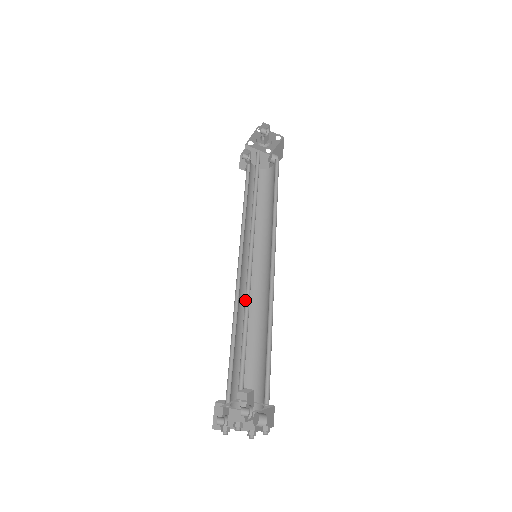
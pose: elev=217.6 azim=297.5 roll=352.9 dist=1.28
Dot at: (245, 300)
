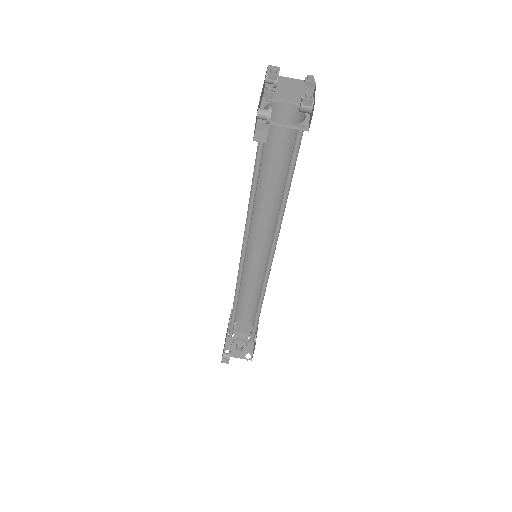
Dot at: occluded
